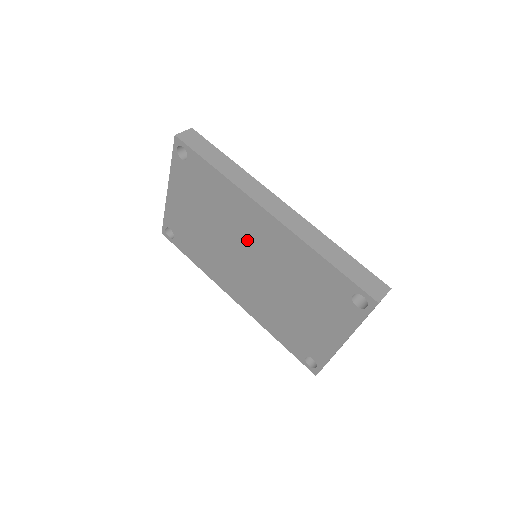
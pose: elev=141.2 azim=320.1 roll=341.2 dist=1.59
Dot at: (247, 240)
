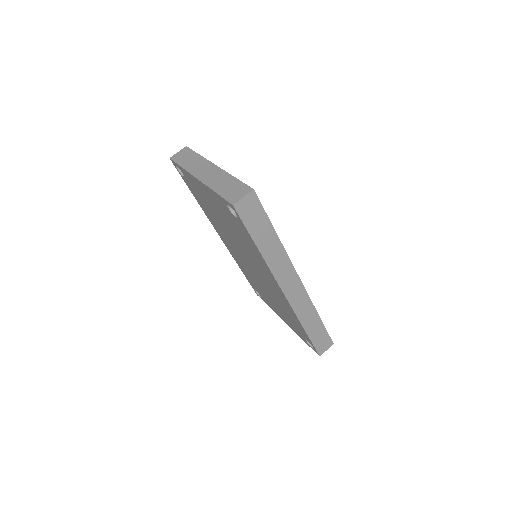
Dot at: (255, 266)
